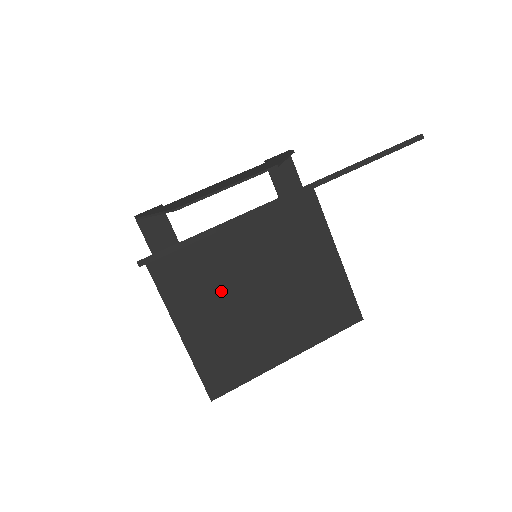
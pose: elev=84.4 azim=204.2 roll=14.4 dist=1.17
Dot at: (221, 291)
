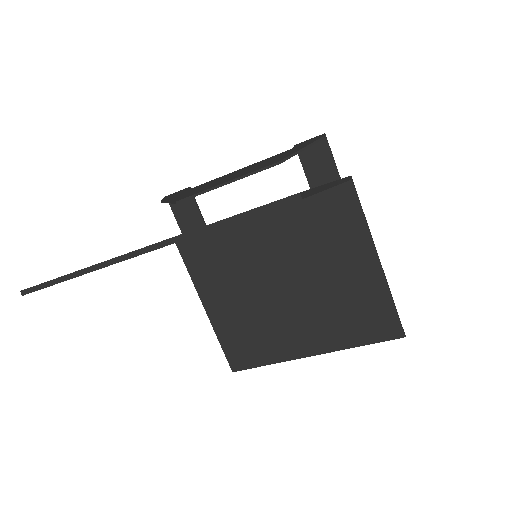
Dot at: (243, 277)
